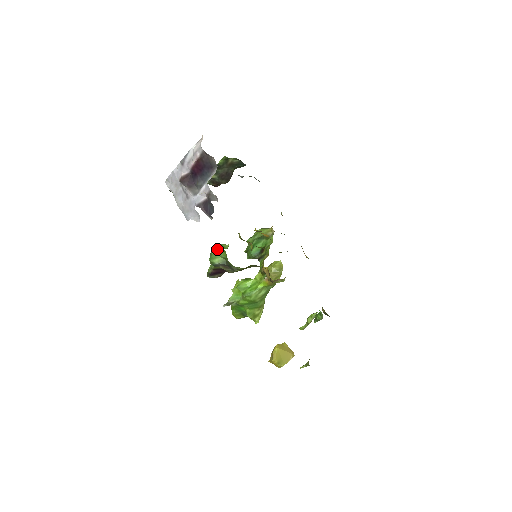
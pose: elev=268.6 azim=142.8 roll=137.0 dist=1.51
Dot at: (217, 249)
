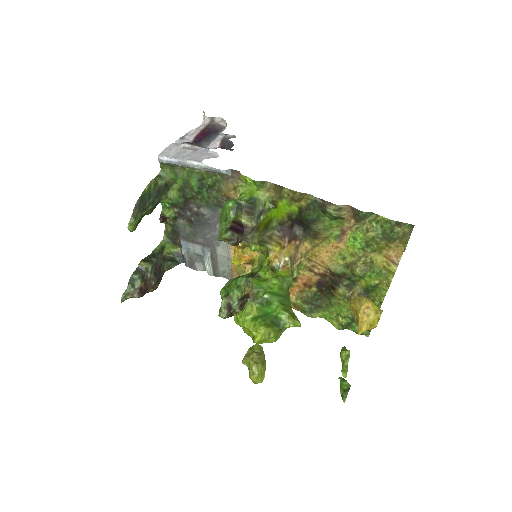
Dot at: occluded
